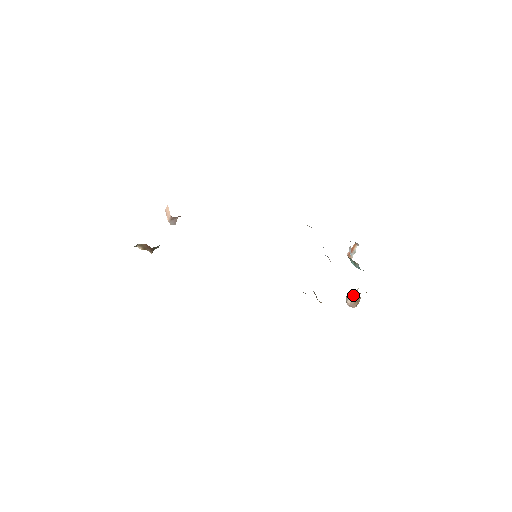
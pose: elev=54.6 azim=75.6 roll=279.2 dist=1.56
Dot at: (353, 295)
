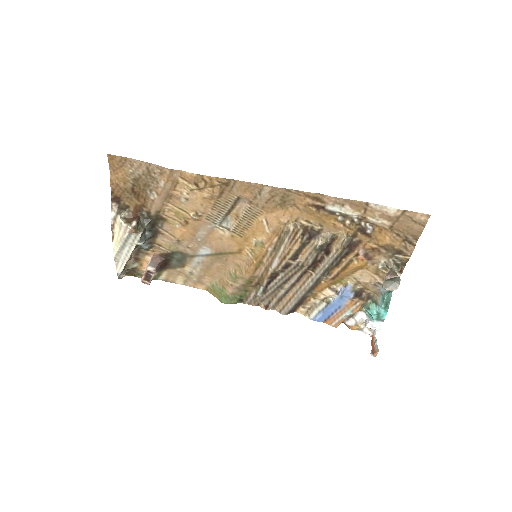
Dot at: occluded
